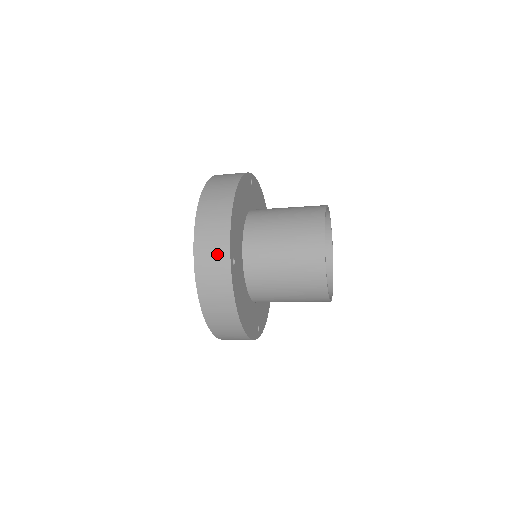
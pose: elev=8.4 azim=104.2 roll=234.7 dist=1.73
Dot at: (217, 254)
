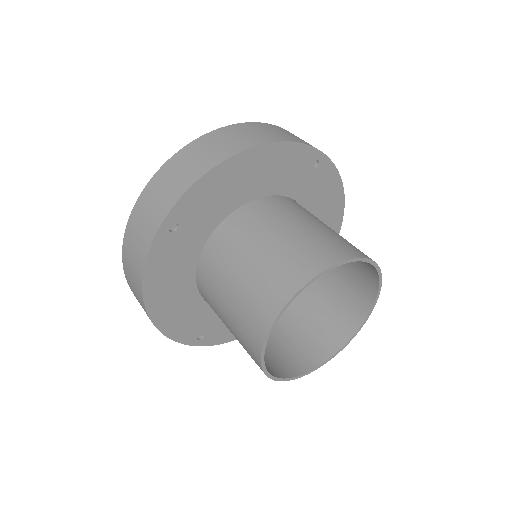
Dot at: (160, 203)
